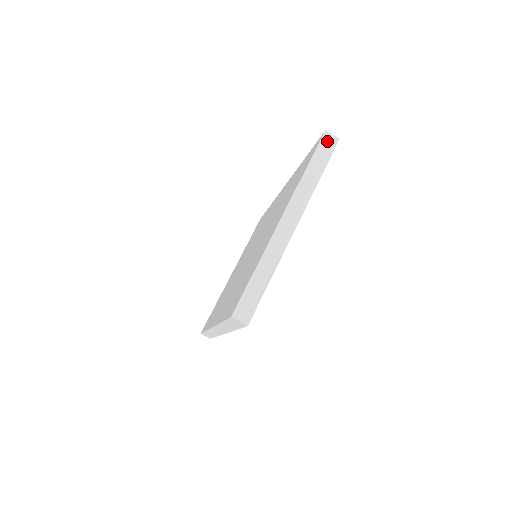
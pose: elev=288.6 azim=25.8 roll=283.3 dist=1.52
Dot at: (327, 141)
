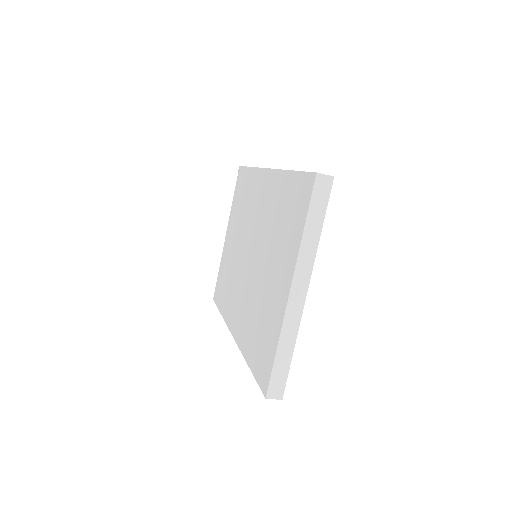
Dot at: (321, 185)
